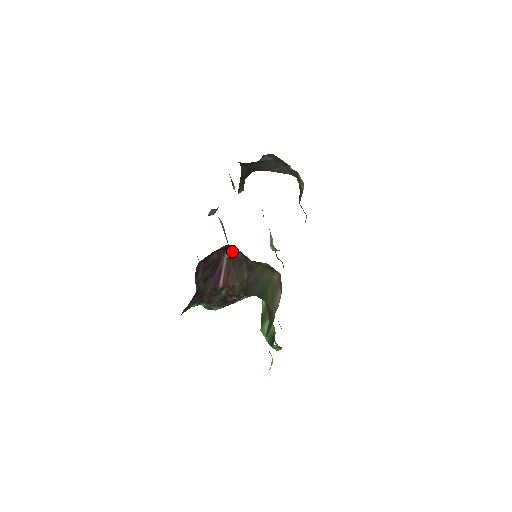
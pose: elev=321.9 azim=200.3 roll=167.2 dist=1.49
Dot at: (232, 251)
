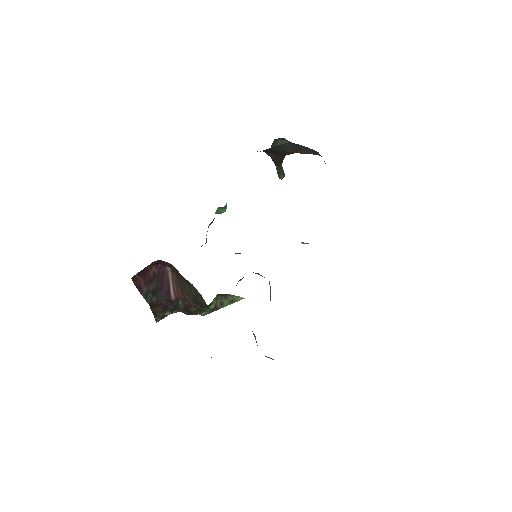
Dot at: (169, 265)
